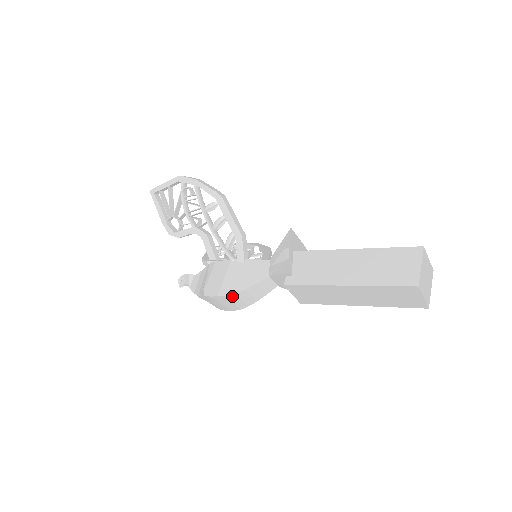
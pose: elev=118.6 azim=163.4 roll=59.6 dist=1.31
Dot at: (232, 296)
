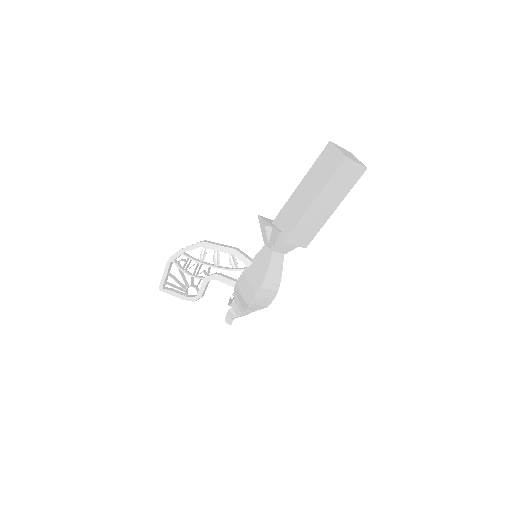
Dot at: (264, 285)
